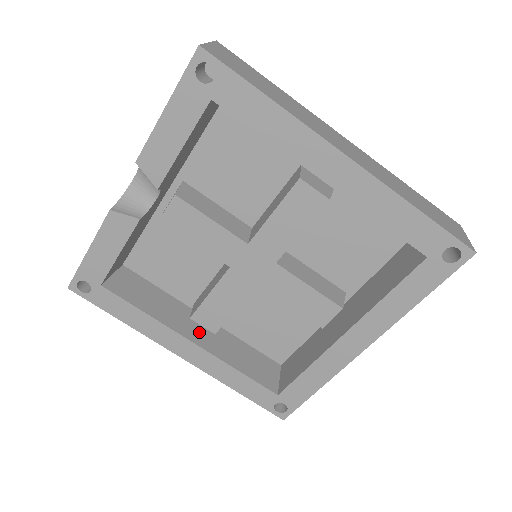
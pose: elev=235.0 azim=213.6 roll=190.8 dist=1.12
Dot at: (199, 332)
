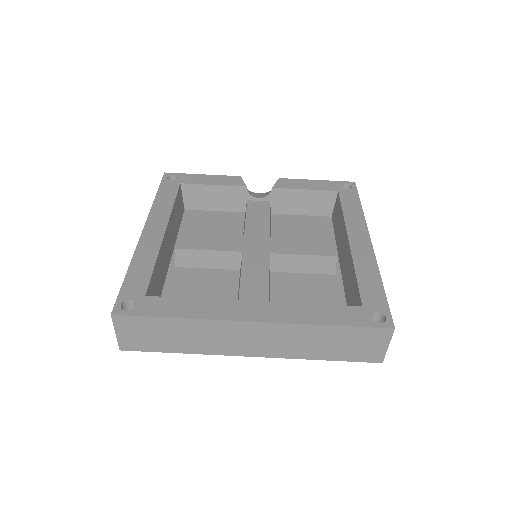
Dot at: (168, 243)
